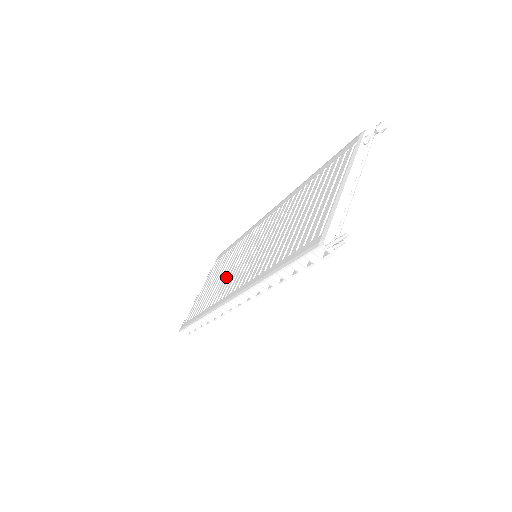
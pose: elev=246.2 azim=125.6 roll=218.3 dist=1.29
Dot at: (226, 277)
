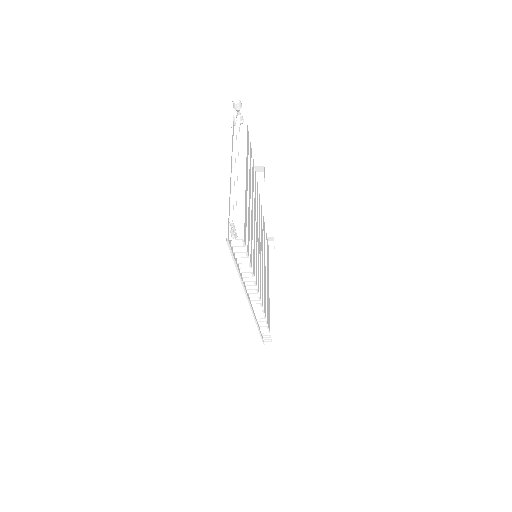
Dot at: occluded
